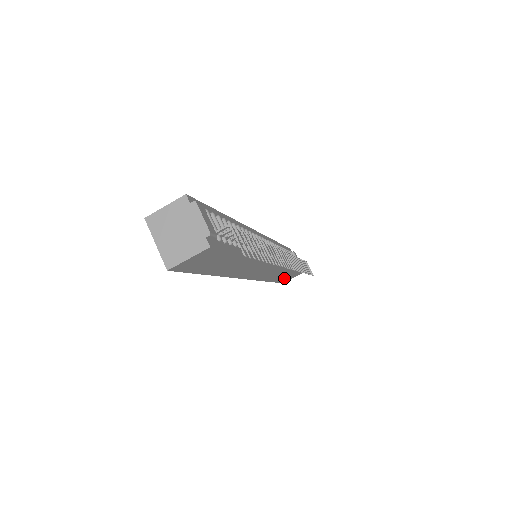
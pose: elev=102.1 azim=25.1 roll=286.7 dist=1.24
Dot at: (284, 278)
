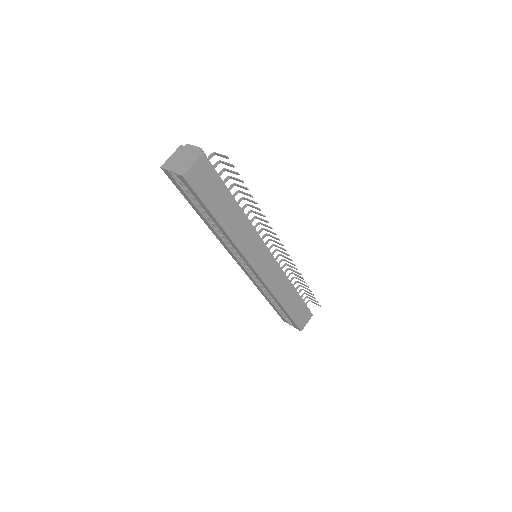
Dot at: (297, 314)
